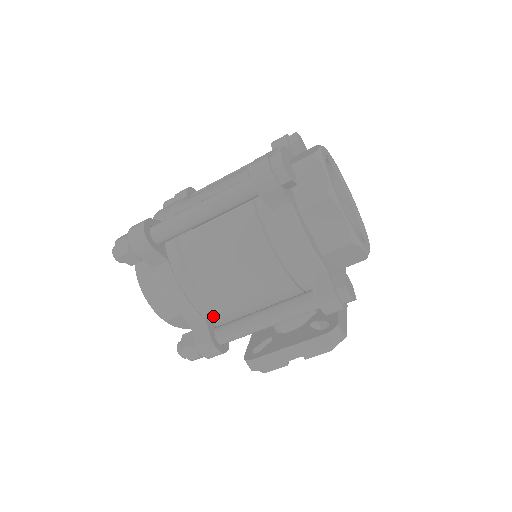
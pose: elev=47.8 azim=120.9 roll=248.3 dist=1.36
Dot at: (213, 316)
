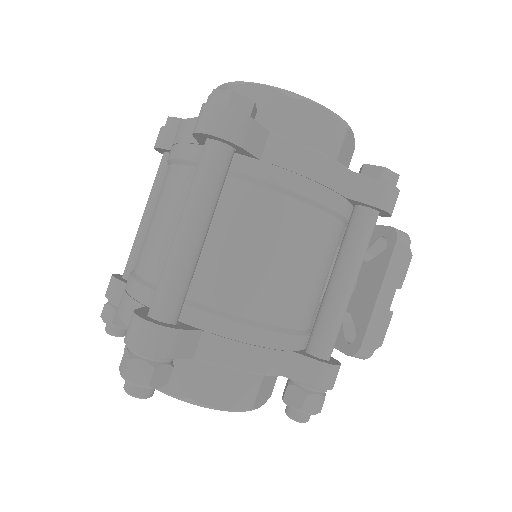
Dot at: (297, 340)
